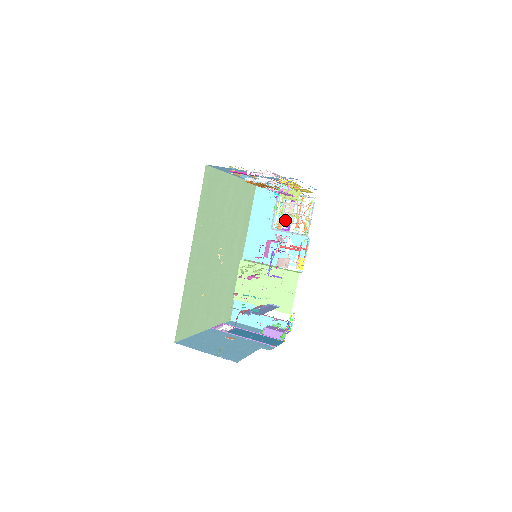
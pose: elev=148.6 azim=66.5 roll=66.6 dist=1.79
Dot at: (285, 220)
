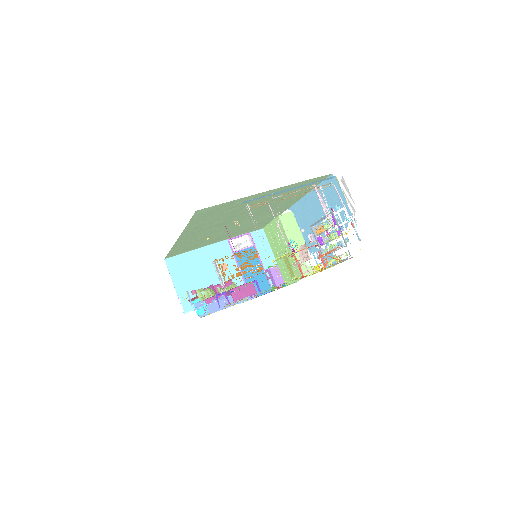
Dot at: (331, 229)
